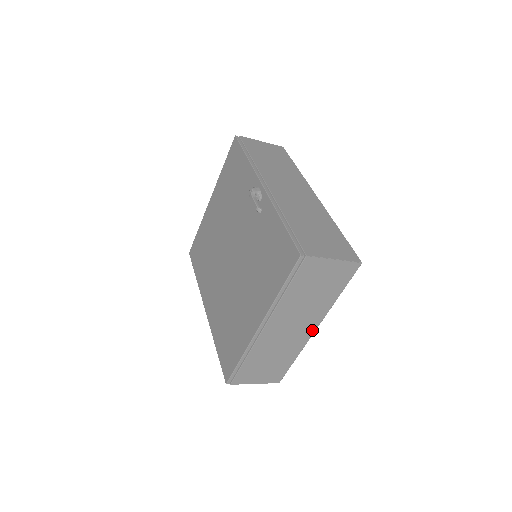
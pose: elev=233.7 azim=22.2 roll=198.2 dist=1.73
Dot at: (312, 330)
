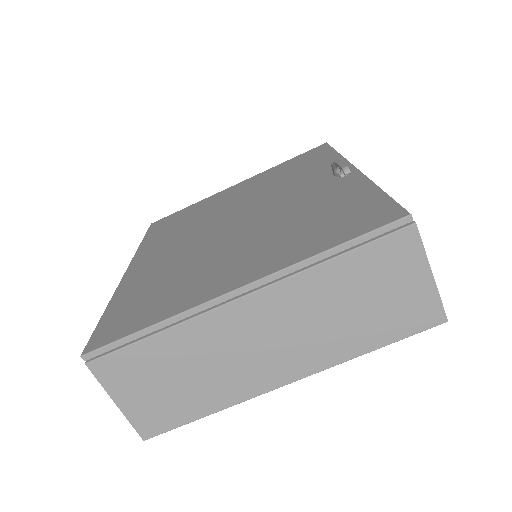
Dot at: (284, 379)
